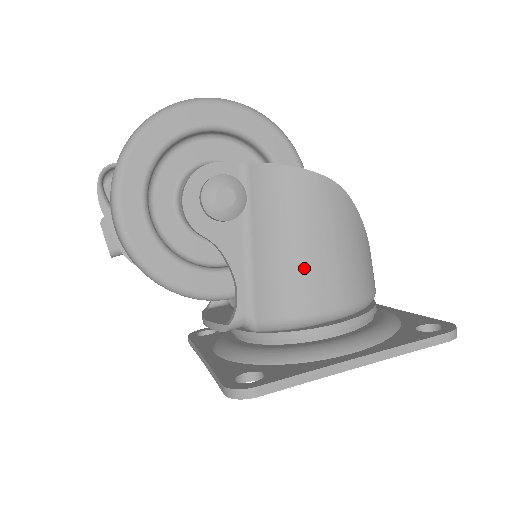
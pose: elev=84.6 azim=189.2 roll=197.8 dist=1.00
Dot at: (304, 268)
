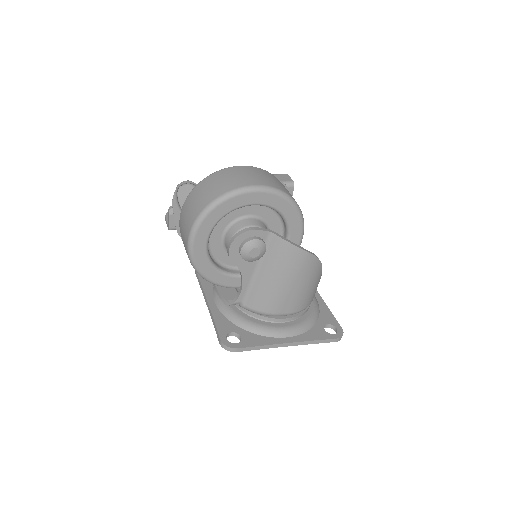
Dot at: (281, 294)
